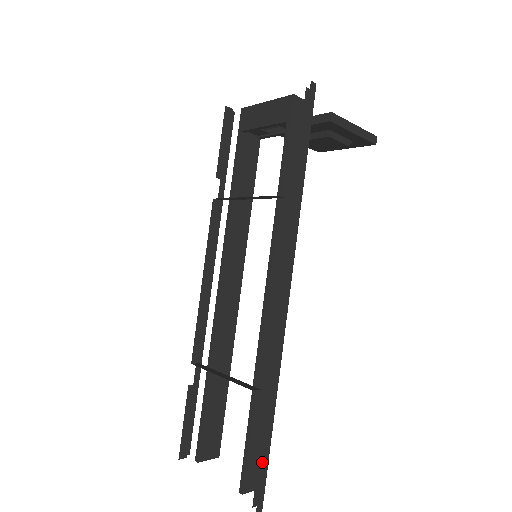
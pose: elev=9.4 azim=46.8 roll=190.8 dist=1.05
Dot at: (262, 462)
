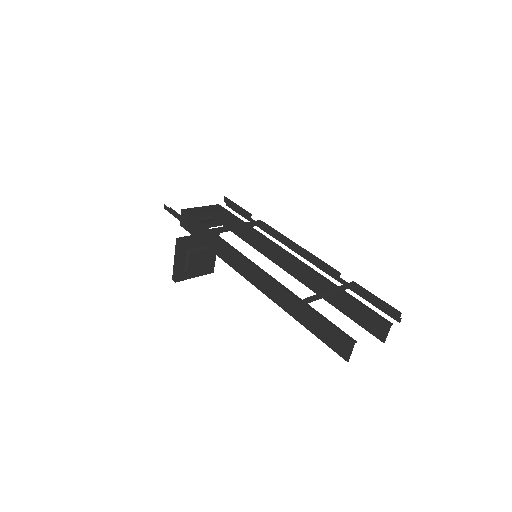
Dot at: occluded
